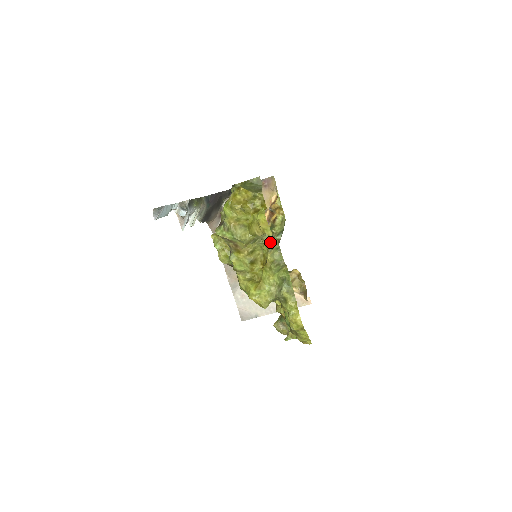
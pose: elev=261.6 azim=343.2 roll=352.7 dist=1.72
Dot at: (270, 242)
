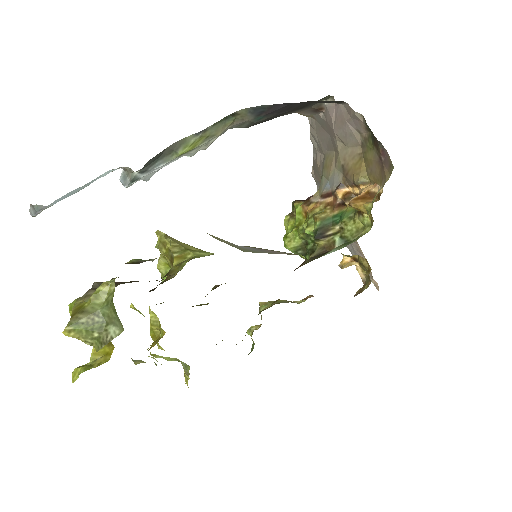
Dot at: (133, 361)
